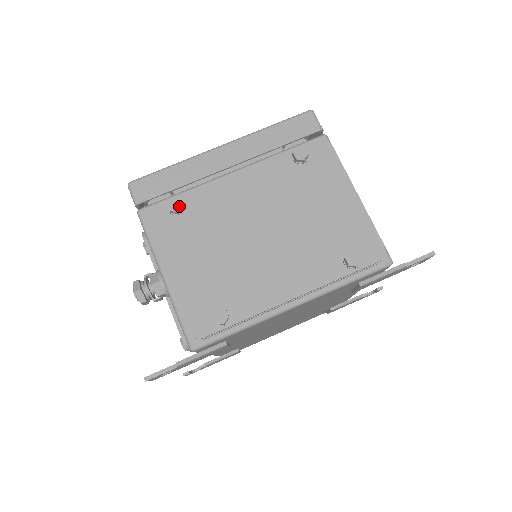
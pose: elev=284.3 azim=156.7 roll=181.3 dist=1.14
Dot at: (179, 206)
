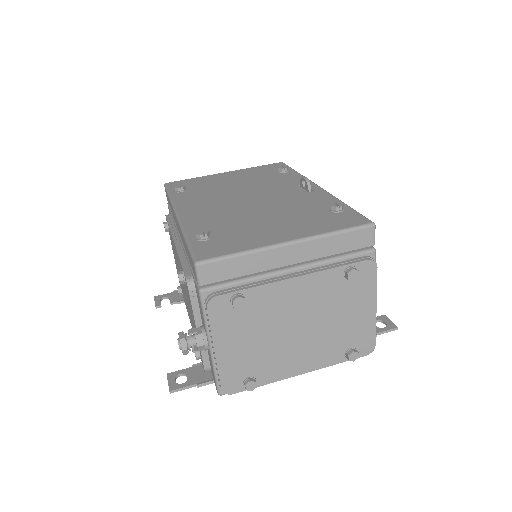
Dot at: (243, 305)
